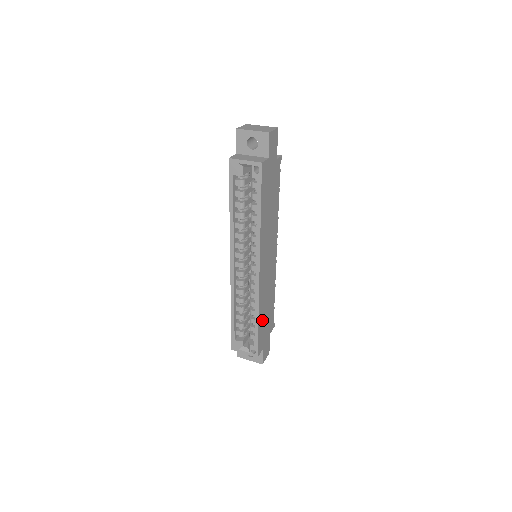
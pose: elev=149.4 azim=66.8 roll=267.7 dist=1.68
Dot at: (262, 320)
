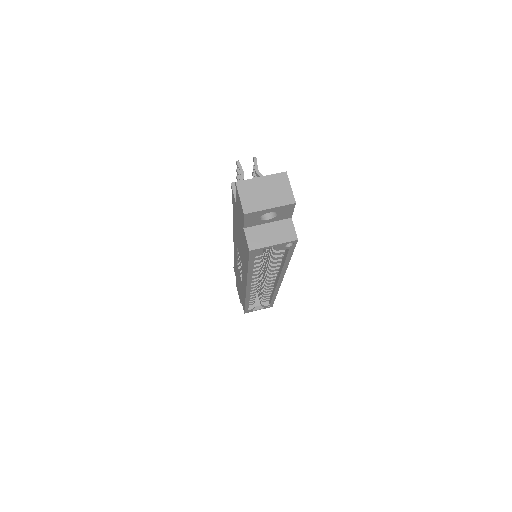
Dot at: occluded
